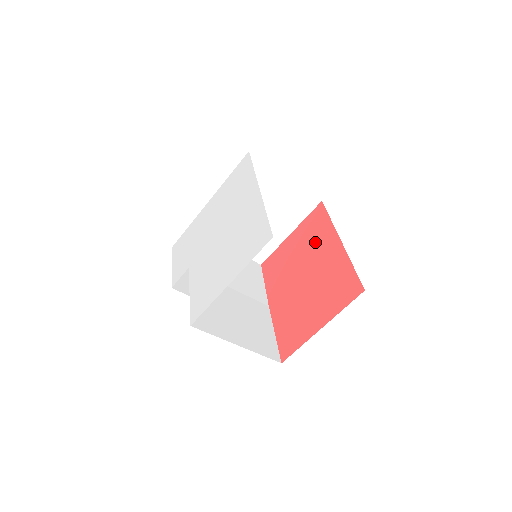
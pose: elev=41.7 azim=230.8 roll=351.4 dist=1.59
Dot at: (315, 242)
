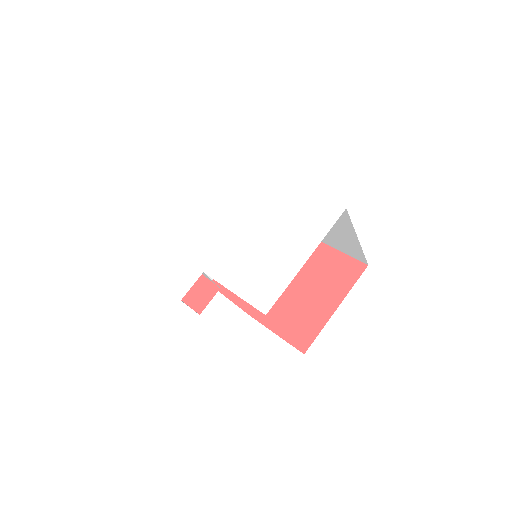
Dot at: occluded
